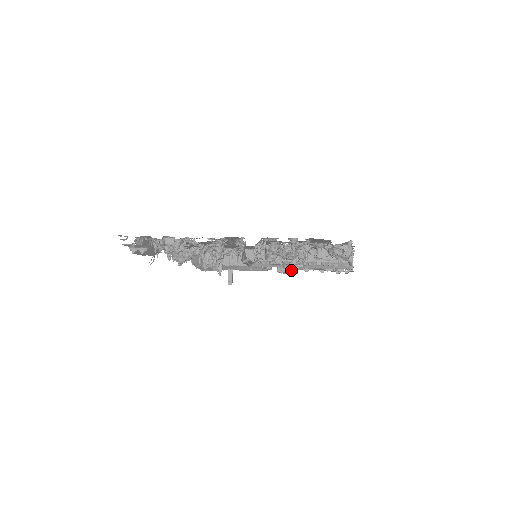
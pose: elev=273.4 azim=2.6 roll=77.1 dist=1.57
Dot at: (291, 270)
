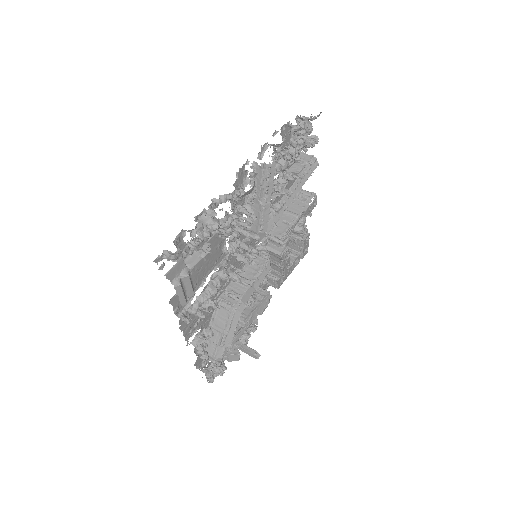
Dot at: (287, 242)
